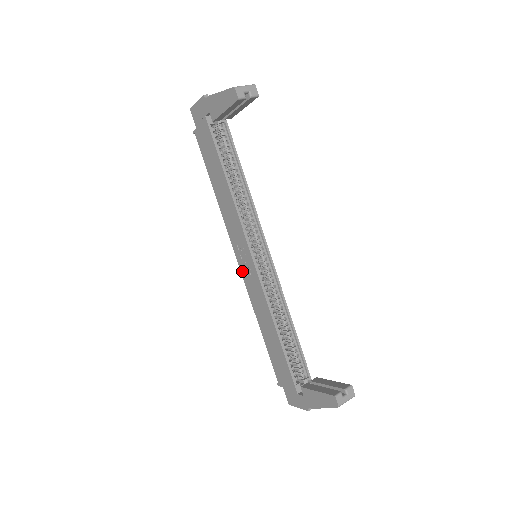
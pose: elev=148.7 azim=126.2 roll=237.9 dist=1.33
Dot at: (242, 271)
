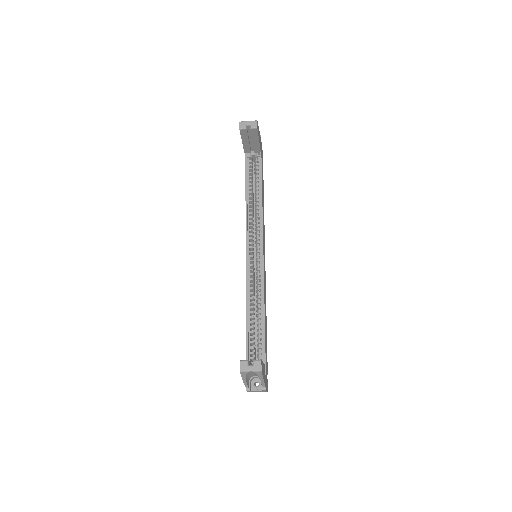
Dot at: occluded
